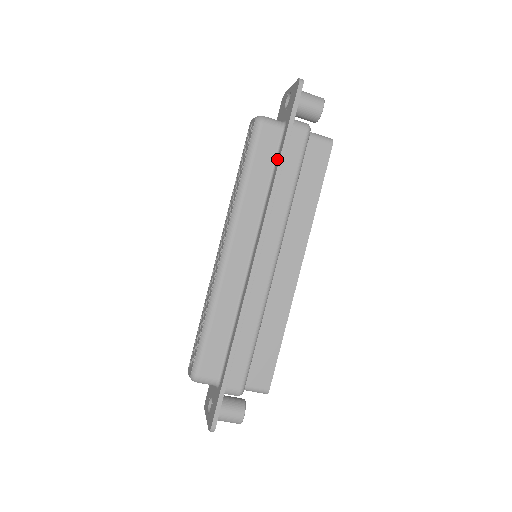
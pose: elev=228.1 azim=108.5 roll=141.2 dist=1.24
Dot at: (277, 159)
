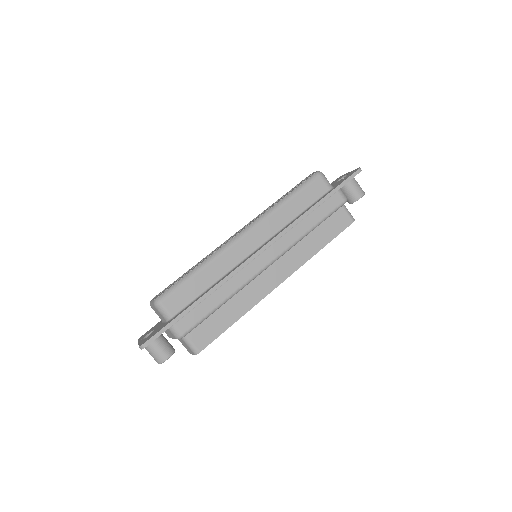
Dot at: (314, 203)
